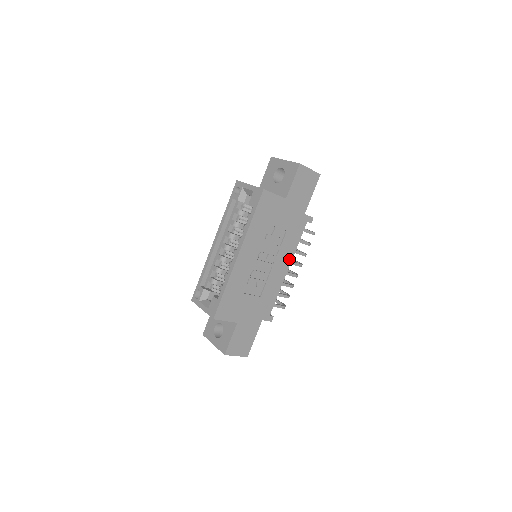
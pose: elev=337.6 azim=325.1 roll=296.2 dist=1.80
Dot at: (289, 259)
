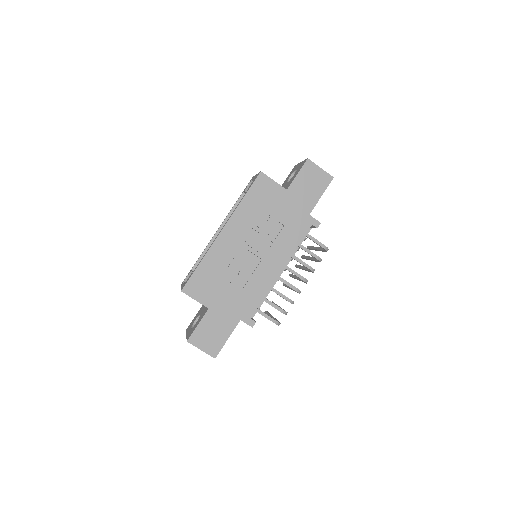
Dot at: (284, 260)
